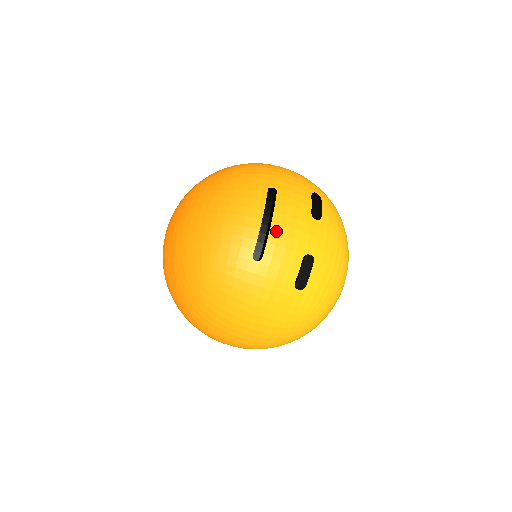
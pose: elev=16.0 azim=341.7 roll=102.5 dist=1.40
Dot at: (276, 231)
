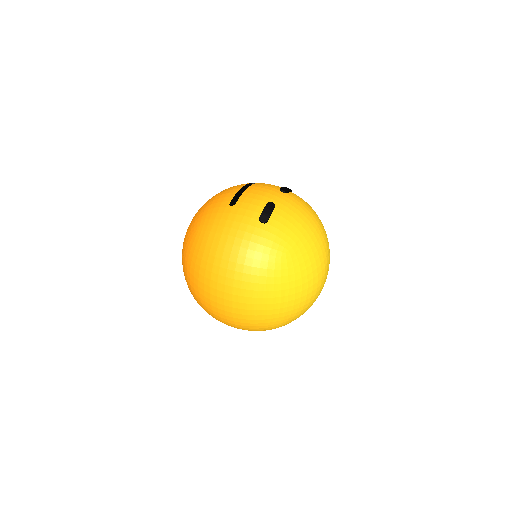
Dot at: (248, 192)
